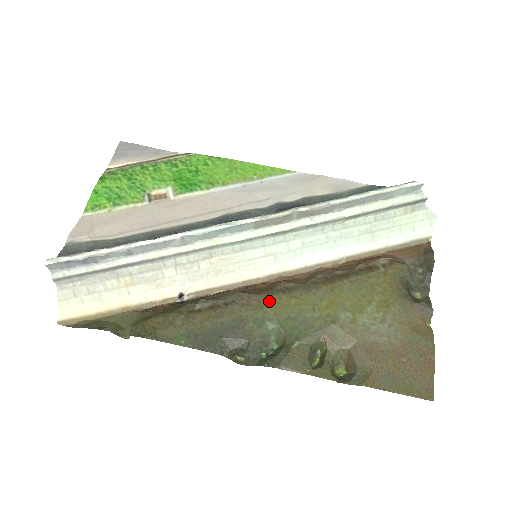
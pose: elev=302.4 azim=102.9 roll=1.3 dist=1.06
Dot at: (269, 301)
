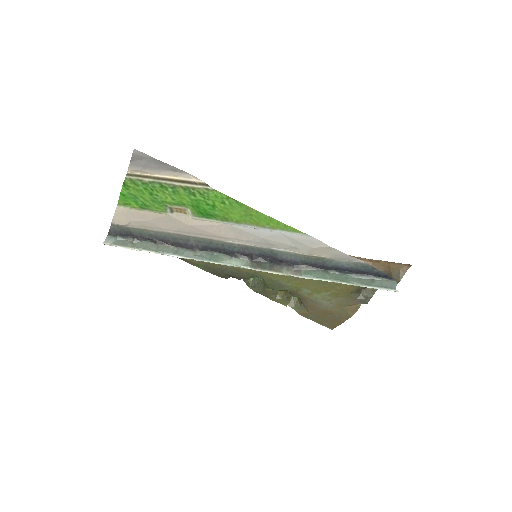
Dot at: occluded
